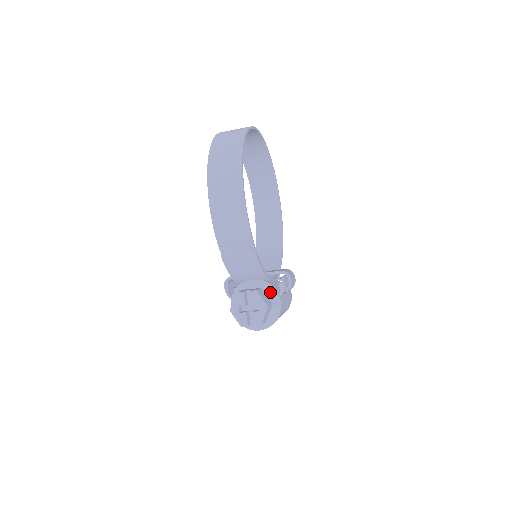
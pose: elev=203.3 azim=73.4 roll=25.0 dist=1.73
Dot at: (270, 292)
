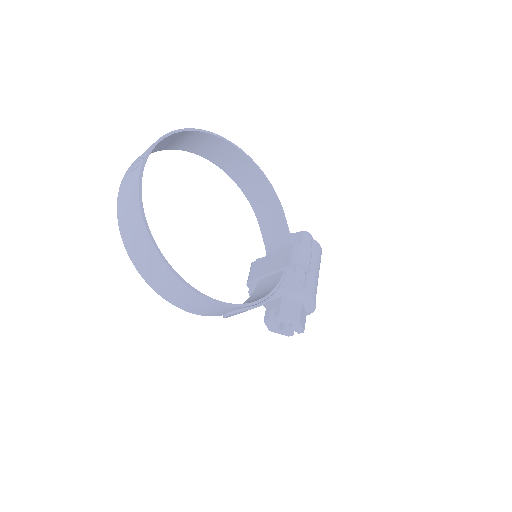
Dot at: (292, 296)
